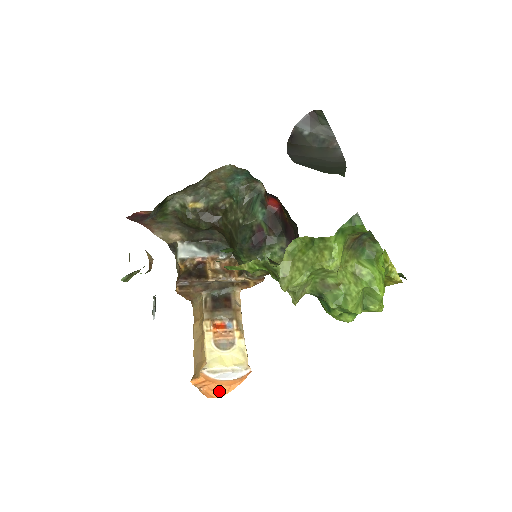
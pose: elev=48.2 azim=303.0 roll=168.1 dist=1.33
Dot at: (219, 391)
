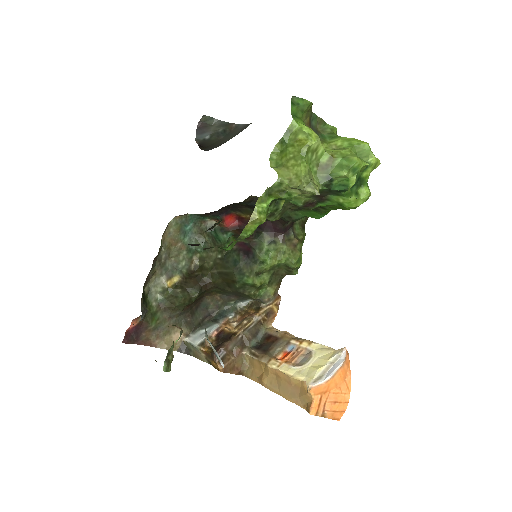
Dot at: (341, 397)
